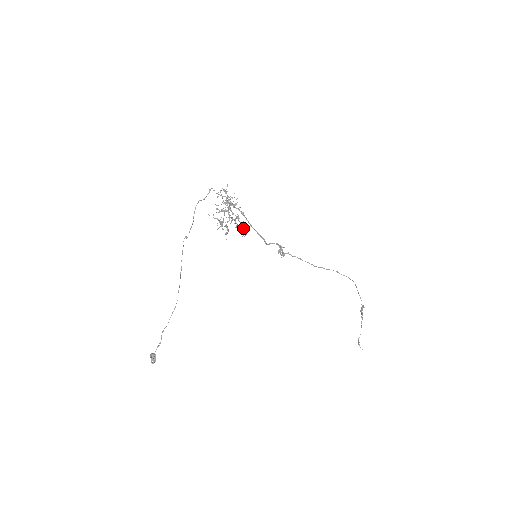
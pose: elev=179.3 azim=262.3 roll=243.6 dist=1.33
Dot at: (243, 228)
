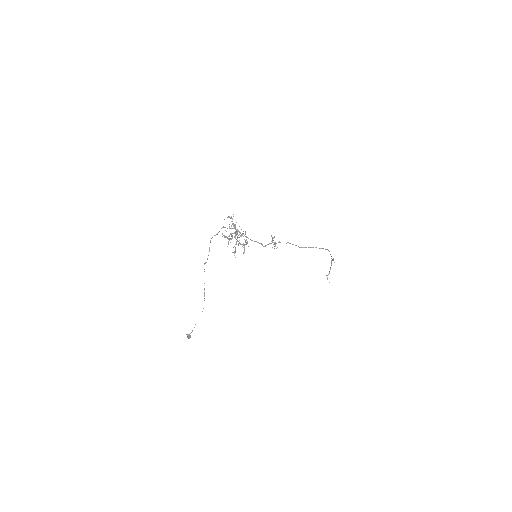
Dot at: (246, 242)
